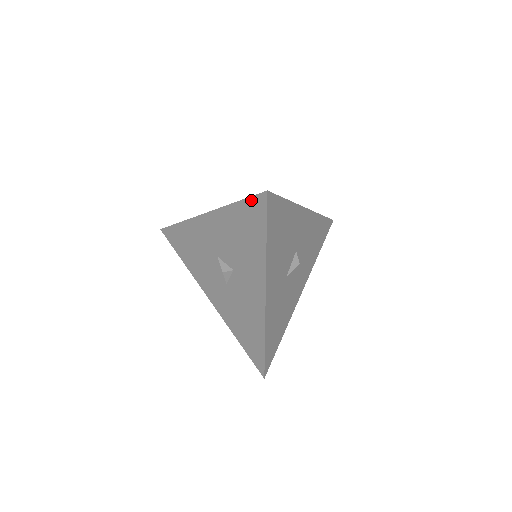
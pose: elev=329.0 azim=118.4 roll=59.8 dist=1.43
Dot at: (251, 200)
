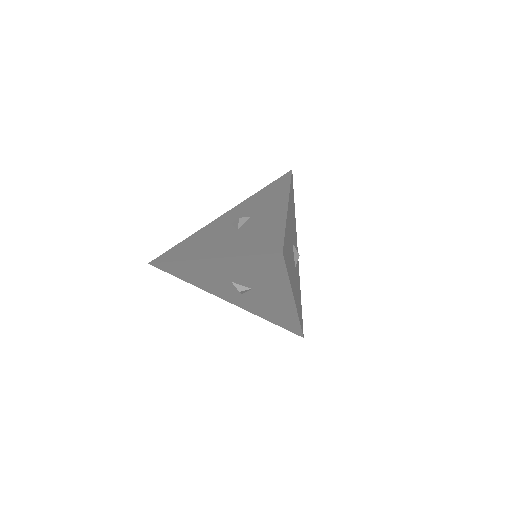
Dot at: (277, 180)
